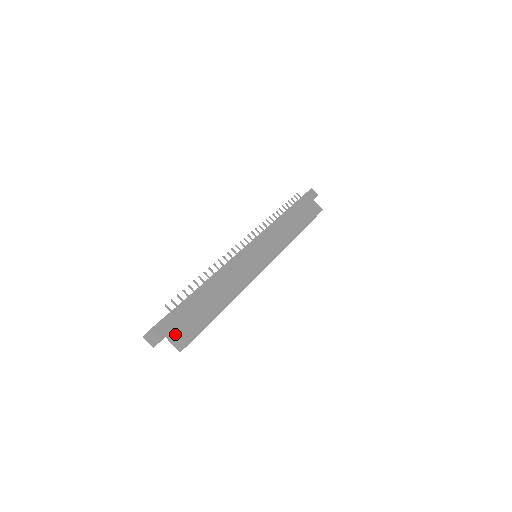
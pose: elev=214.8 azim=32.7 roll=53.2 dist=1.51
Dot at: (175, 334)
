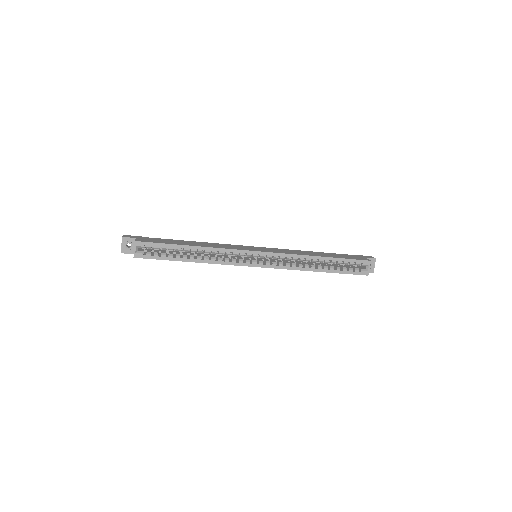
Dot at: occluded
